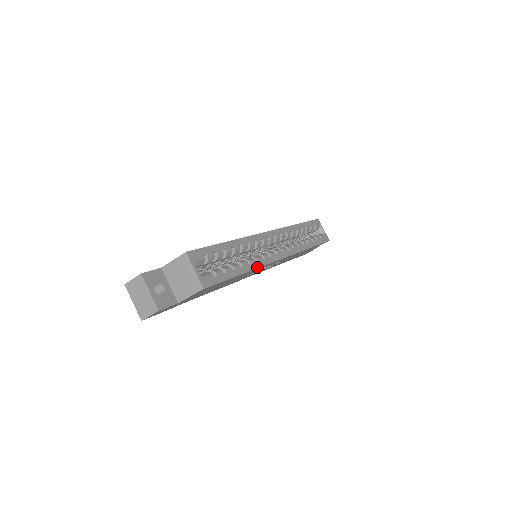
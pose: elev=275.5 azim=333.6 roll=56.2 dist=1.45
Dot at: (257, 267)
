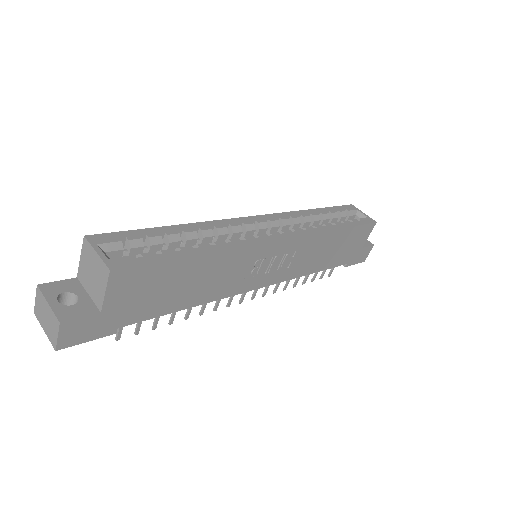
Dot at: (228, 248)
